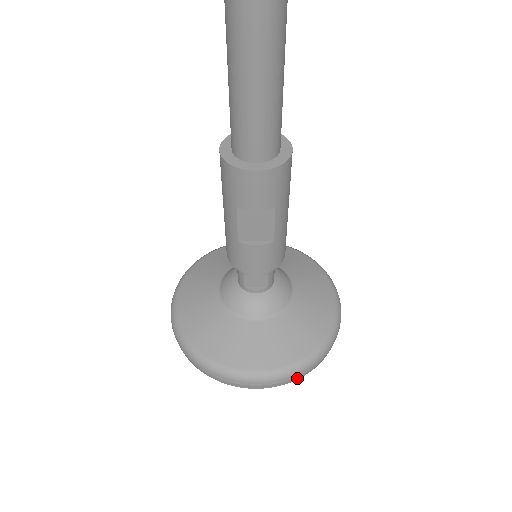
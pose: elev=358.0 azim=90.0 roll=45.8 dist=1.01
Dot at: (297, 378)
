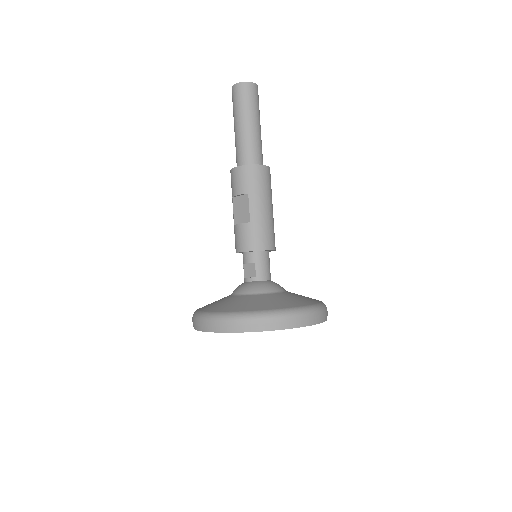
Dot at: (238, 329)
